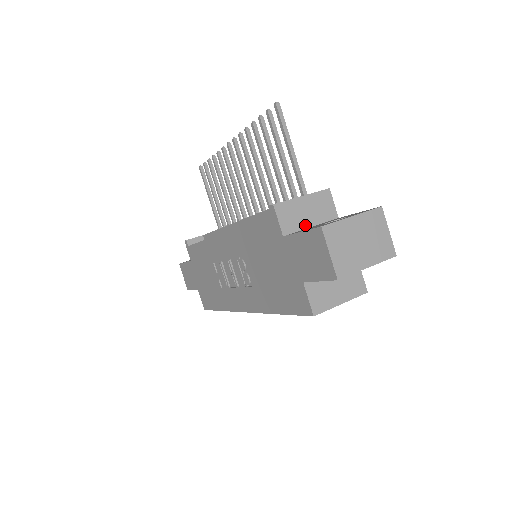
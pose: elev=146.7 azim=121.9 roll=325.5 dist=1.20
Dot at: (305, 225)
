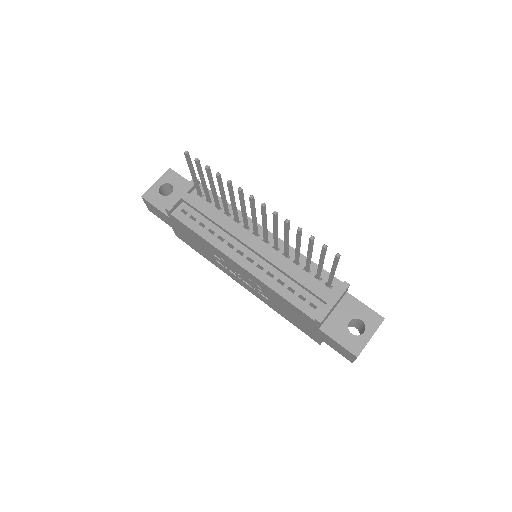
Dot at: (330, 313)
